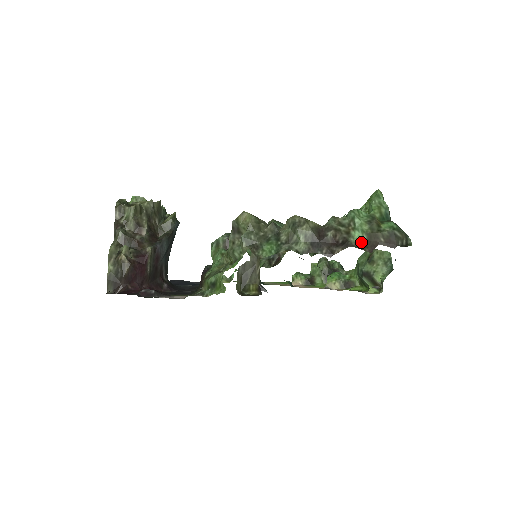
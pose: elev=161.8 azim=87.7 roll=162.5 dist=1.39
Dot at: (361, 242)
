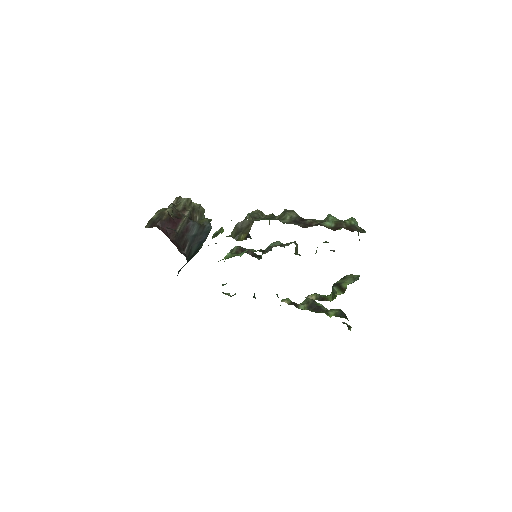
Dot at: (329, 227)
